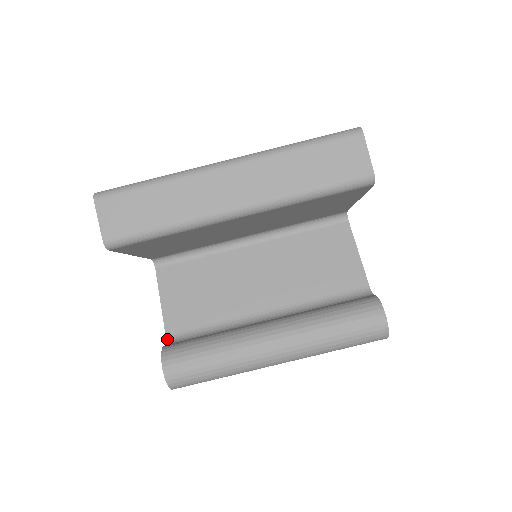
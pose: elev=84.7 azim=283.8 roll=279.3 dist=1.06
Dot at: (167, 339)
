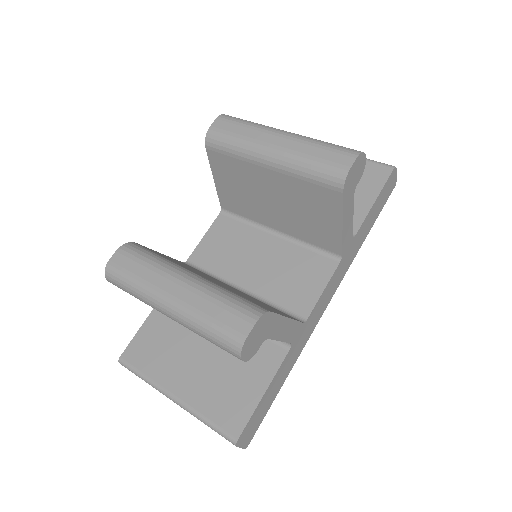
Dot at: occluded
